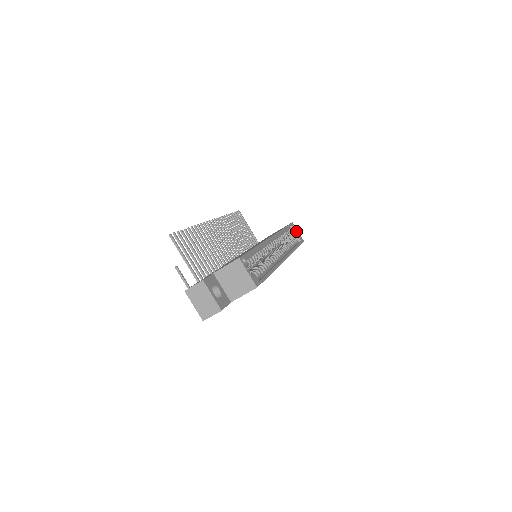
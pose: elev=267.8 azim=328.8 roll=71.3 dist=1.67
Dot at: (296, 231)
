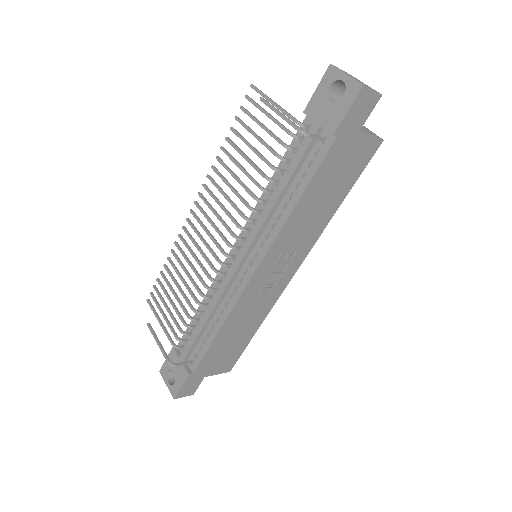
Dot at: occluded
